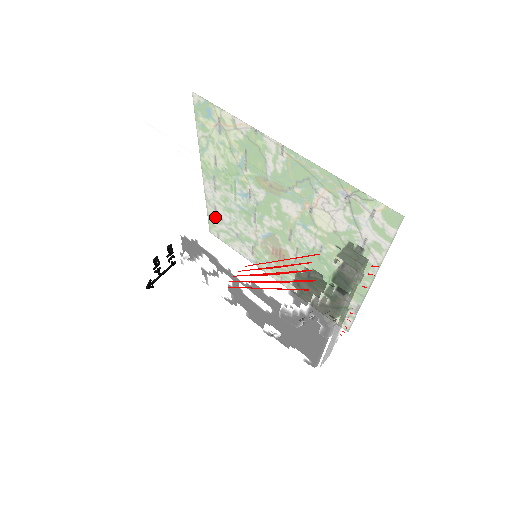
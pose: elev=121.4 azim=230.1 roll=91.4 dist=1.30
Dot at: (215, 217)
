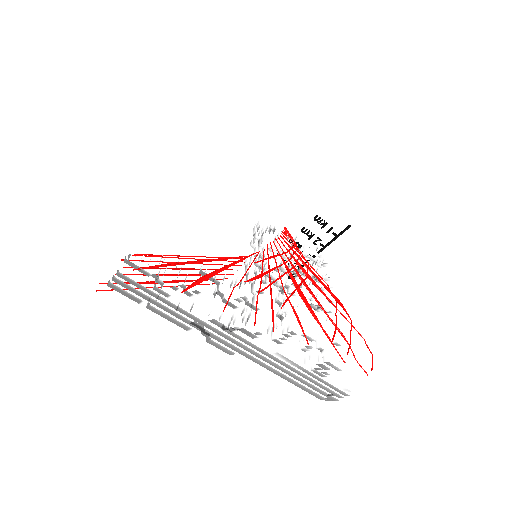
Dot at: occluded
